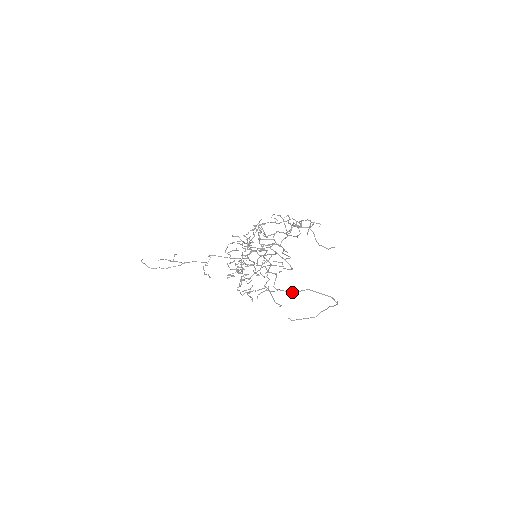
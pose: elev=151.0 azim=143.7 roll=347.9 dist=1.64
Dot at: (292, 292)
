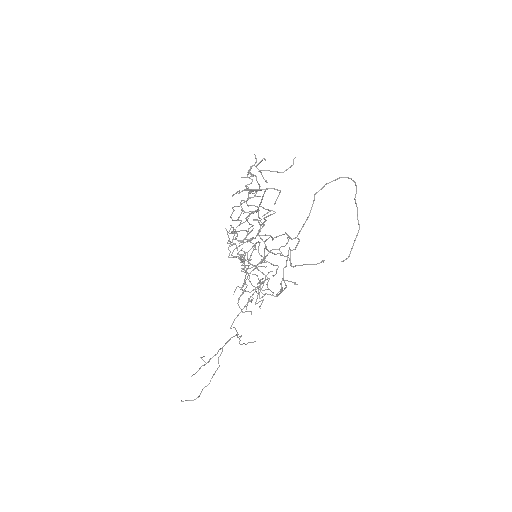
Dot at: (308, 216)
